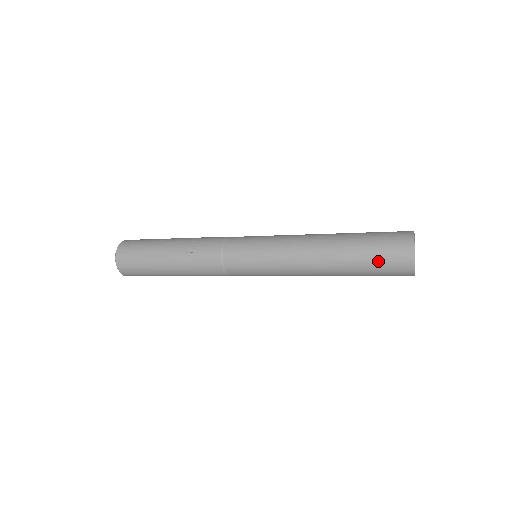
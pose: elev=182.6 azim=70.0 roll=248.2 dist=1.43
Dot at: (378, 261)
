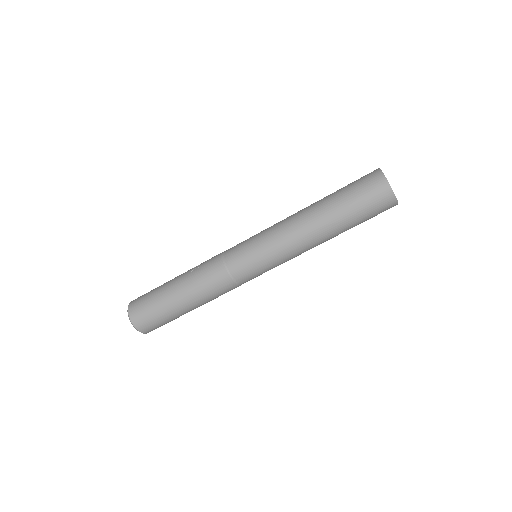
Dot at: (356, 192)
